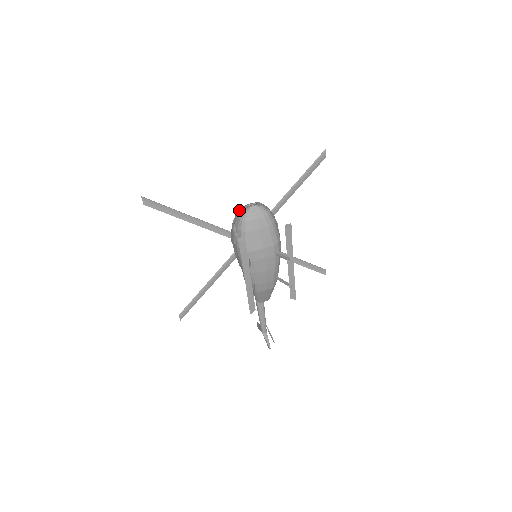
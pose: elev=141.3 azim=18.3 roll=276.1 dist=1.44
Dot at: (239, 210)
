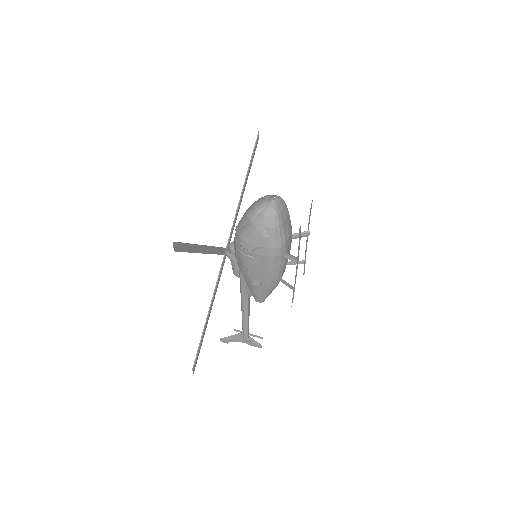
Dot at: (260, 210)
